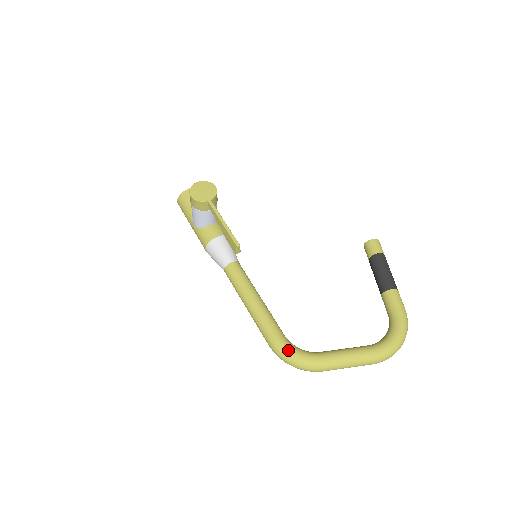
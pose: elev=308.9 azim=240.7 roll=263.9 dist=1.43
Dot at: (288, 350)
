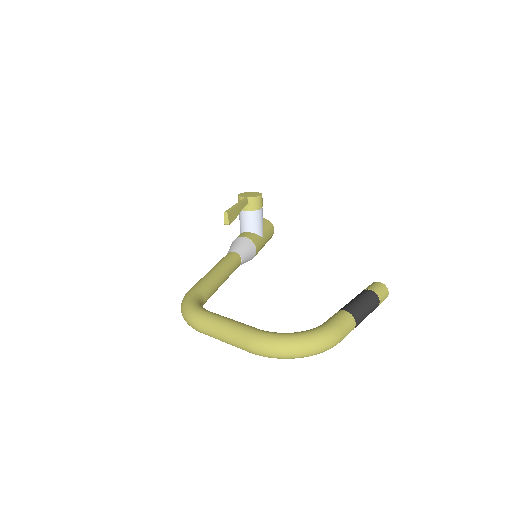
Dot at: (189, 297)
